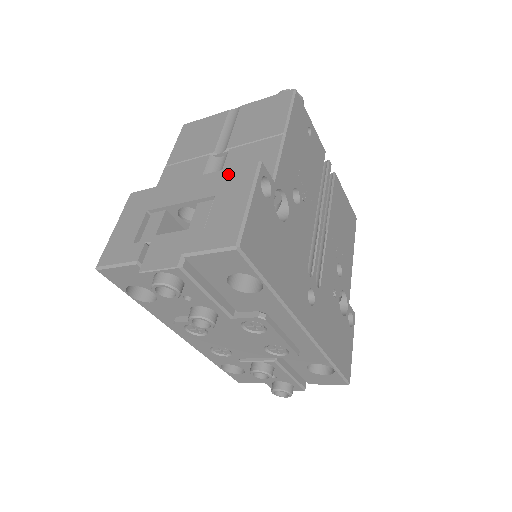
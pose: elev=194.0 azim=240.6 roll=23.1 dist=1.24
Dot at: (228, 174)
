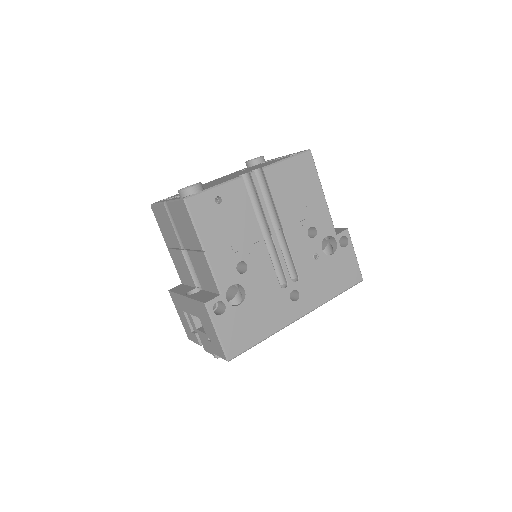
Dot at: (198, 305)
